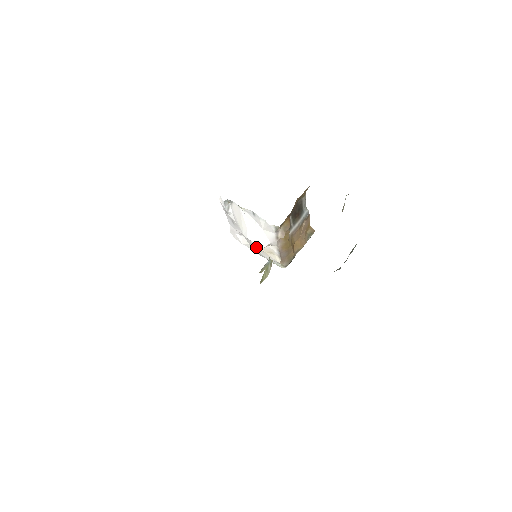
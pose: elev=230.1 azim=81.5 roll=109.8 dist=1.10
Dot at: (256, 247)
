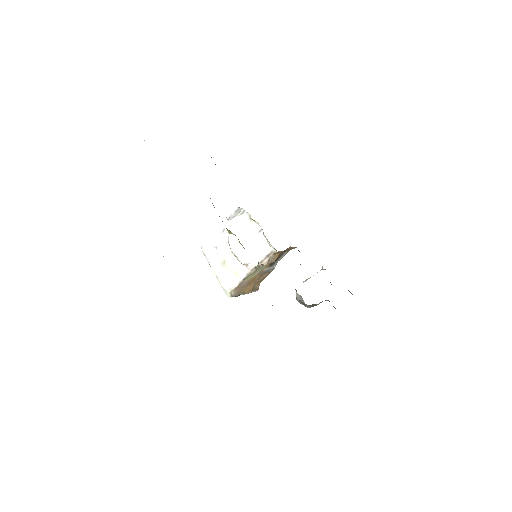
Dot at: (227, 262)
